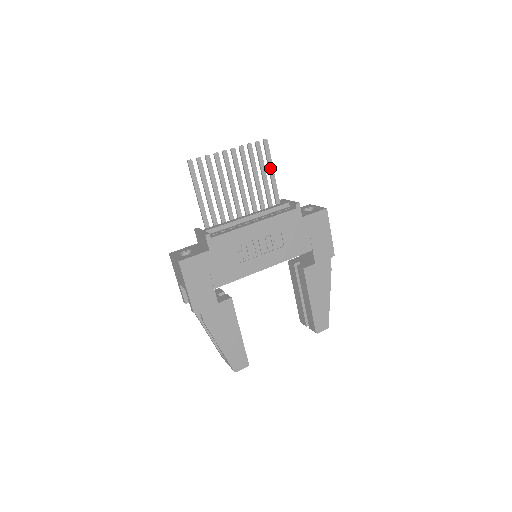
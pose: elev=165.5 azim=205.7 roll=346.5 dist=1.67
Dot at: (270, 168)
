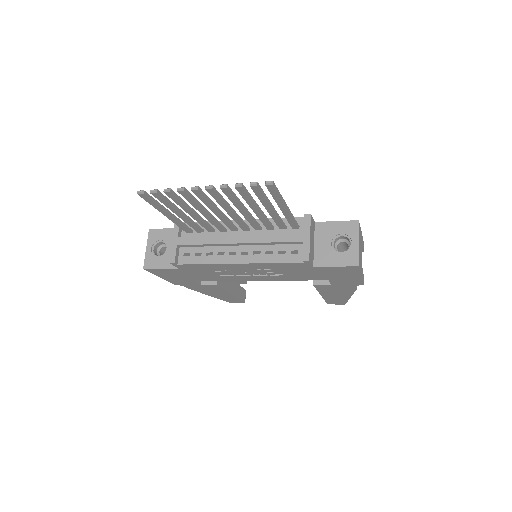
Dot at: (279, 204)
